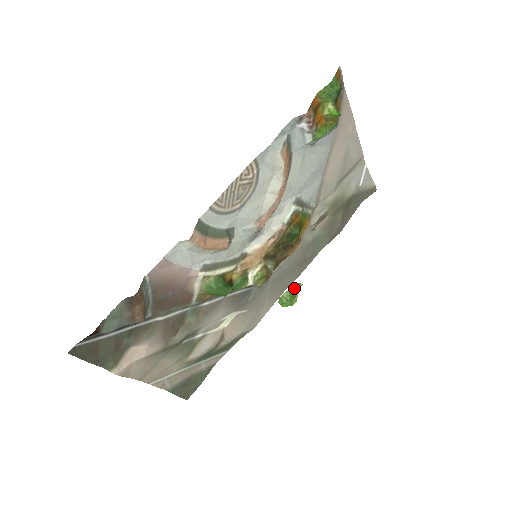
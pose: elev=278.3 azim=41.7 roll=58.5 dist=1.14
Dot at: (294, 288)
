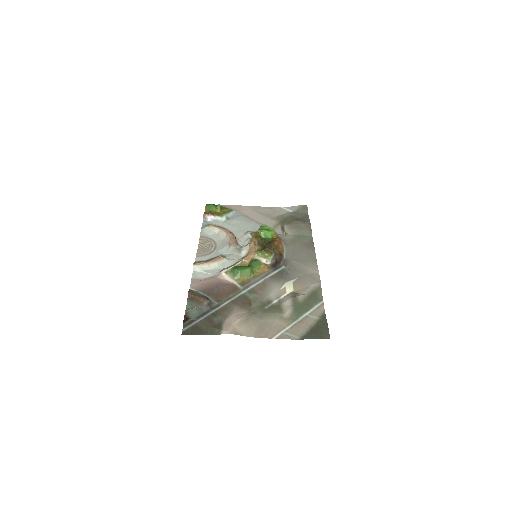
Dot at: (262, 228)
